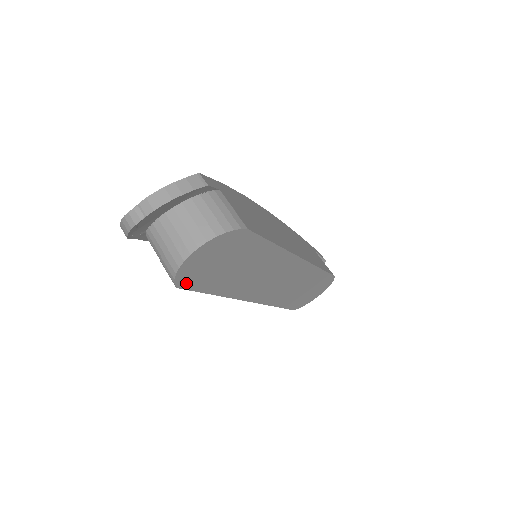
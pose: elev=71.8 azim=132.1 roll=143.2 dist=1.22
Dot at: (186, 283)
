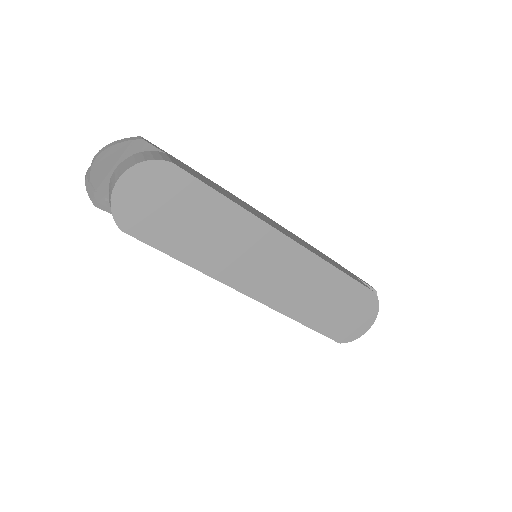
Dot at: (131, 227)
